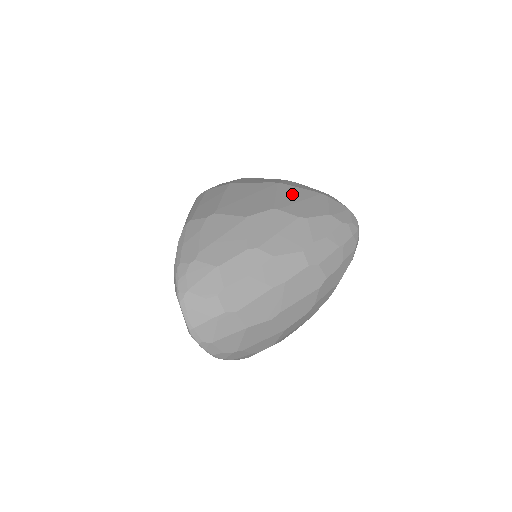
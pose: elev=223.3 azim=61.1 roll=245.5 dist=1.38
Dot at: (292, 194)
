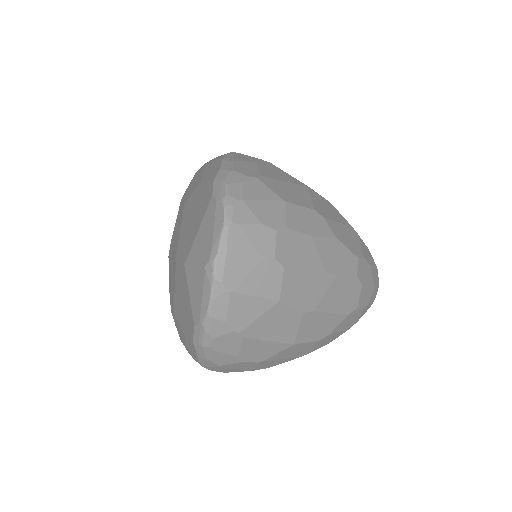
Dot at: occluded
